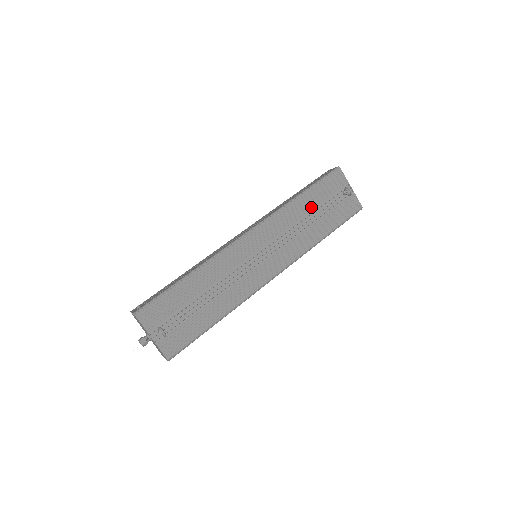
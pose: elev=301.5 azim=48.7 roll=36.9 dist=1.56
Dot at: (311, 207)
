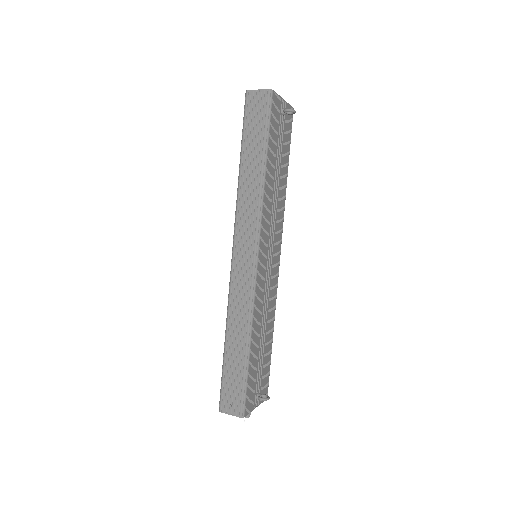
Dot at: (274, 165)
